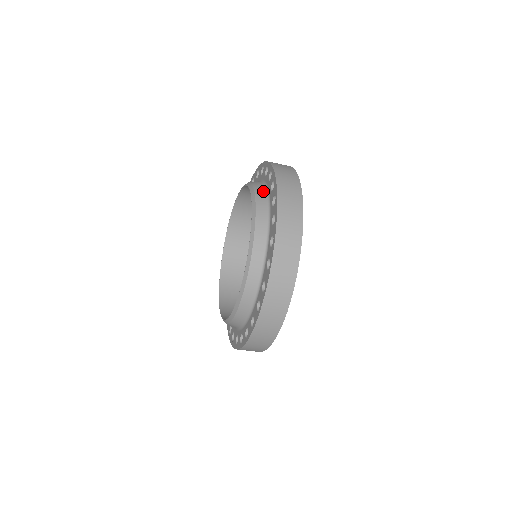
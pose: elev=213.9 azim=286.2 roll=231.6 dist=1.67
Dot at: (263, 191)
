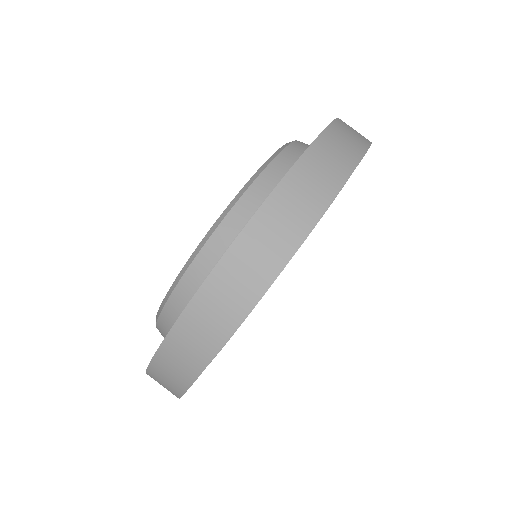
Dot at: occluded
